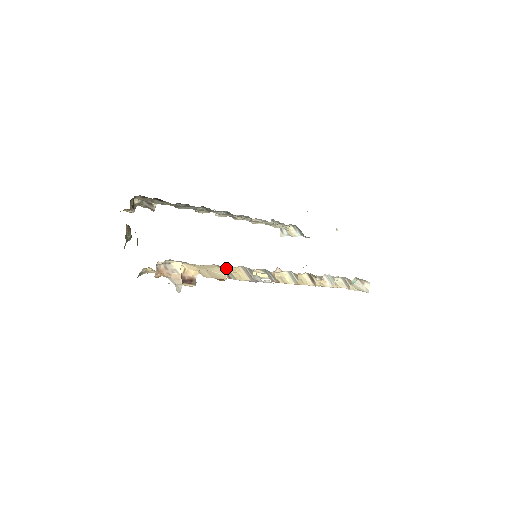
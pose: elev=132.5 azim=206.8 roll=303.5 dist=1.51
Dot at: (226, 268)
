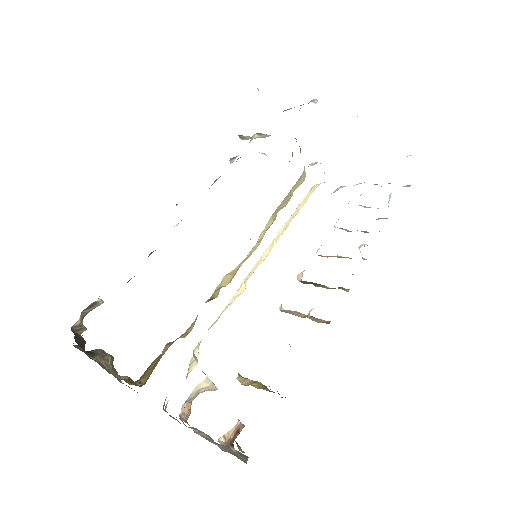
Dot at: occluded
